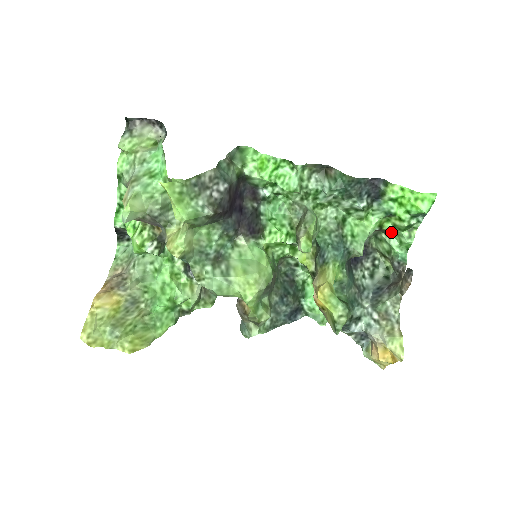
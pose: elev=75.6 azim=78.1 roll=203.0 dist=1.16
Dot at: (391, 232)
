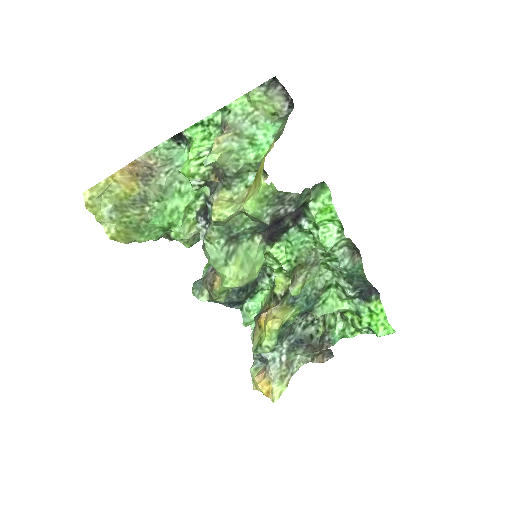
Dot at: (345, 319)
